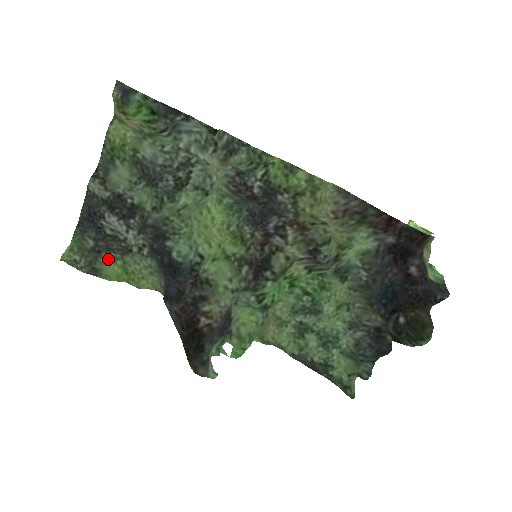
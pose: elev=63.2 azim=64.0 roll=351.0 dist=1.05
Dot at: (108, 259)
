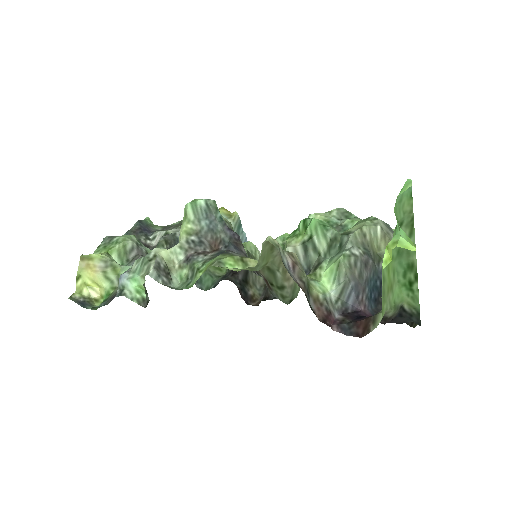
Dot at: (176, 222)
